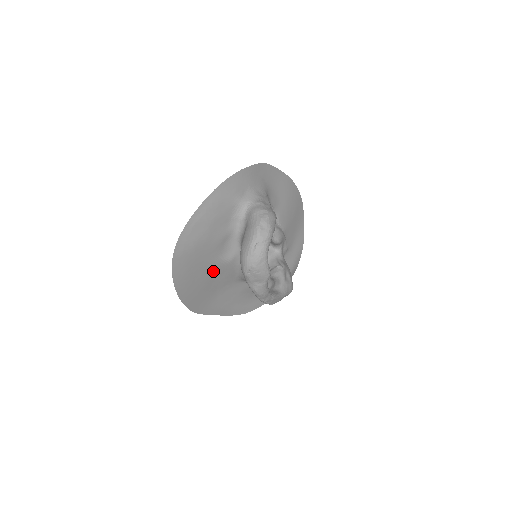
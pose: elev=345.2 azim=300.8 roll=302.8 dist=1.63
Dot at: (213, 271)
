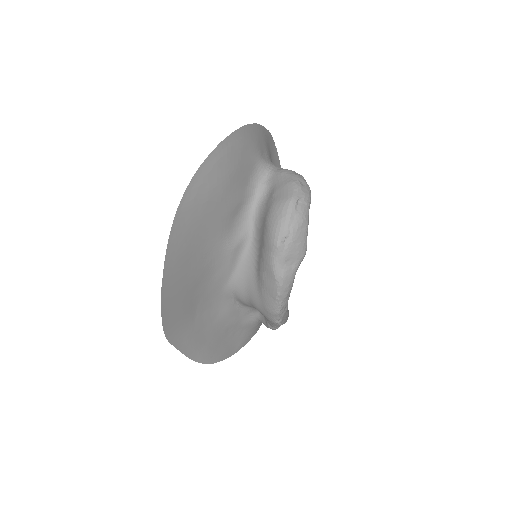
Dot at: (209, 259)
